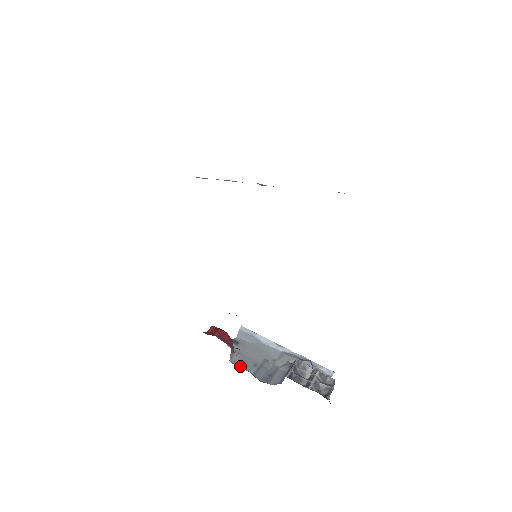
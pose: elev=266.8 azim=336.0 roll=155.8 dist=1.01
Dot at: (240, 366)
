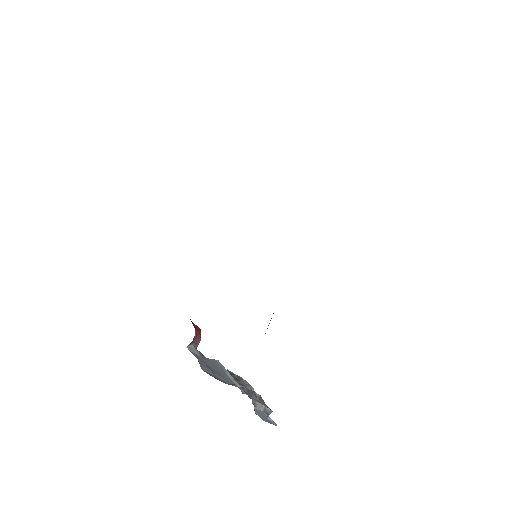
Dot at: (193, 354)
